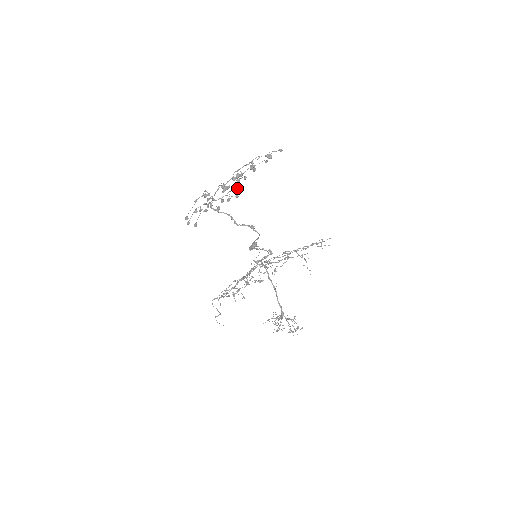
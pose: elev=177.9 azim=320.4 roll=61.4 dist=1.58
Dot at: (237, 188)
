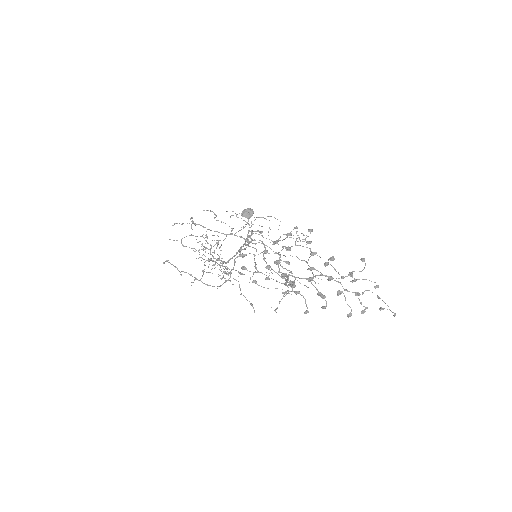
Dot at: occluded
